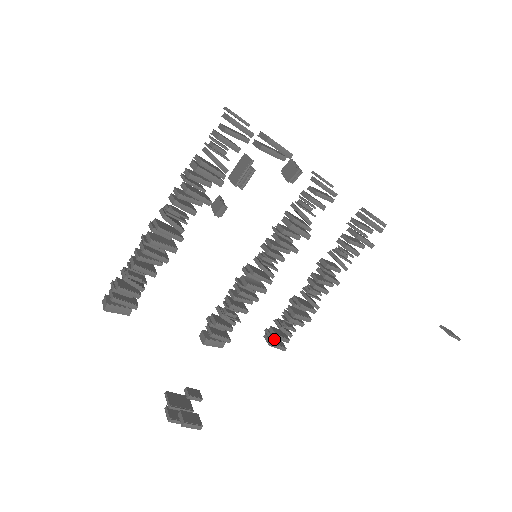
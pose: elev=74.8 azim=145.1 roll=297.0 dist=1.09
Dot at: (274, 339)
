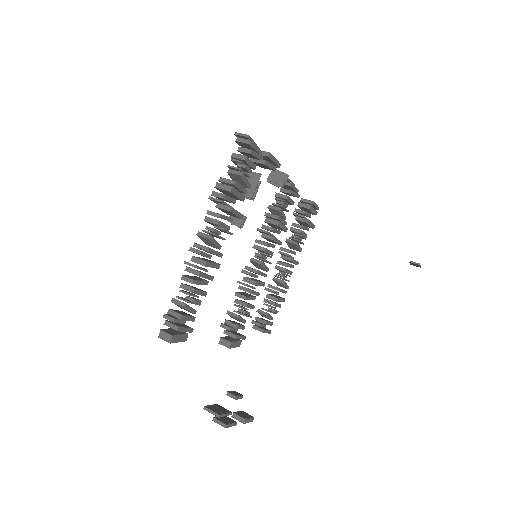
Dot at: (262, 326)
